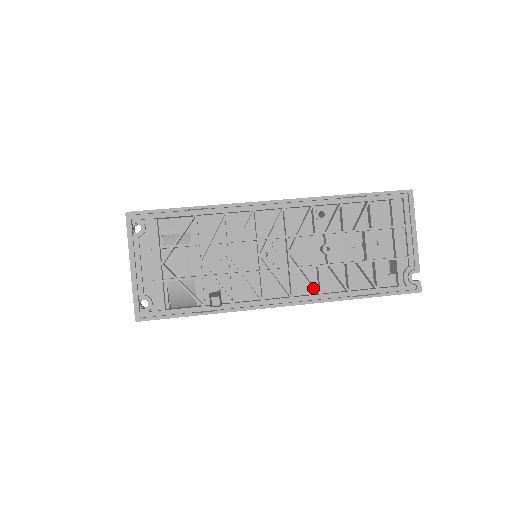
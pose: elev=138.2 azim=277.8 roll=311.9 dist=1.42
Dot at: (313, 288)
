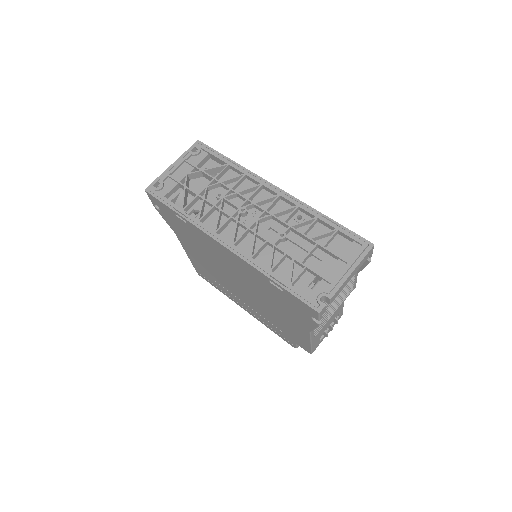
Dot at: (252, 254)
